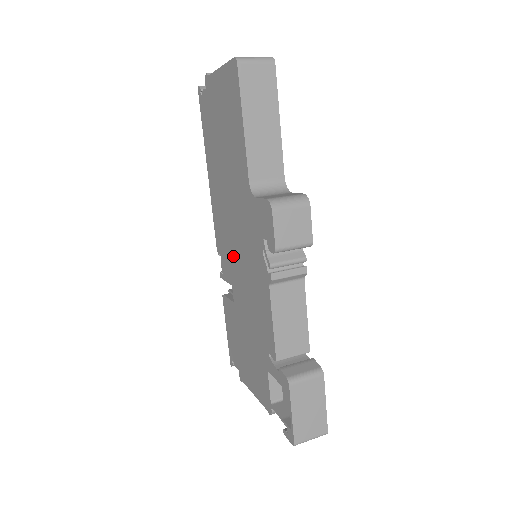
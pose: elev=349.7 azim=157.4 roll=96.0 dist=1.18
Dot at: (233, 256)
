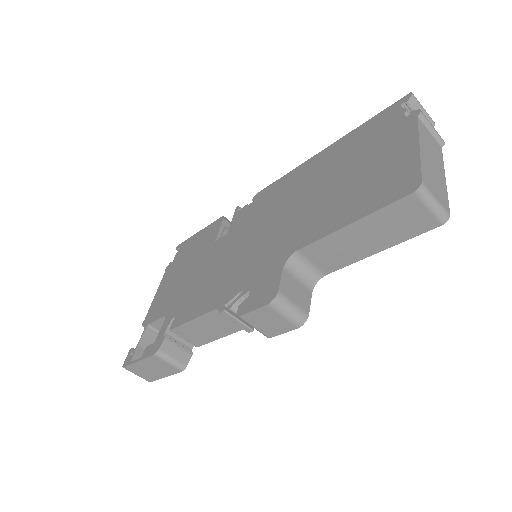
Dot at: (247, 230)
